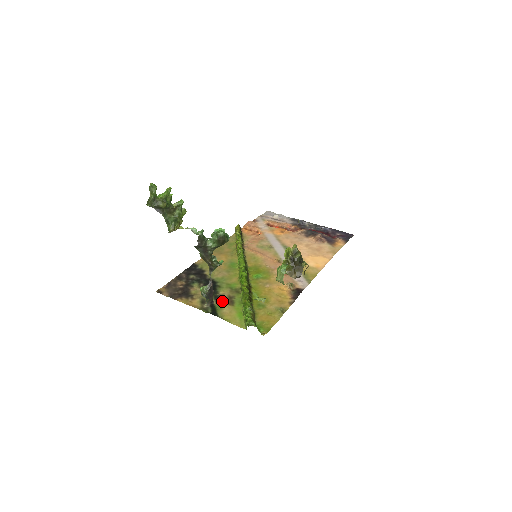
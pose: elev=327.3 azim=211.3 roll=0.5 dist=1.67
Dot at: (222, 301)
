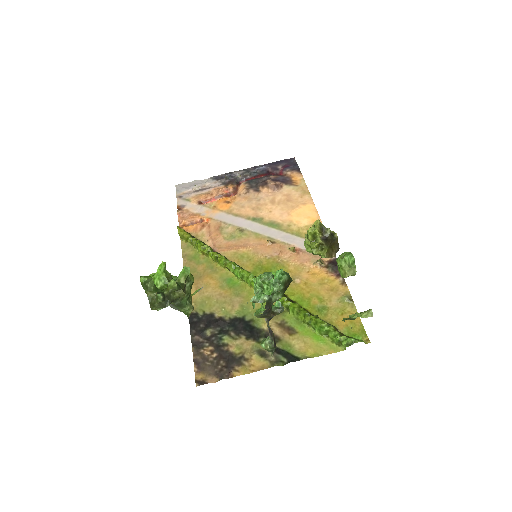
Dot at: (280, 337)
